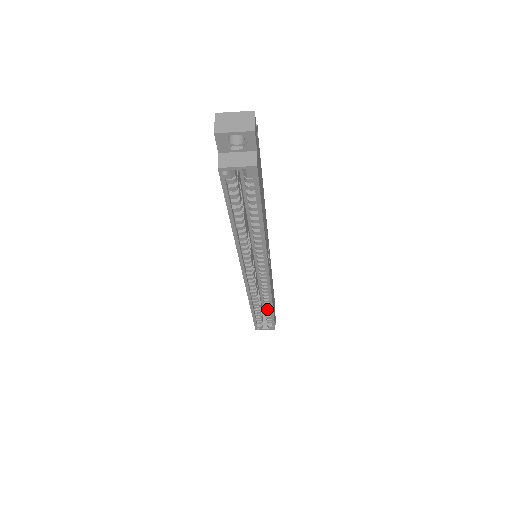
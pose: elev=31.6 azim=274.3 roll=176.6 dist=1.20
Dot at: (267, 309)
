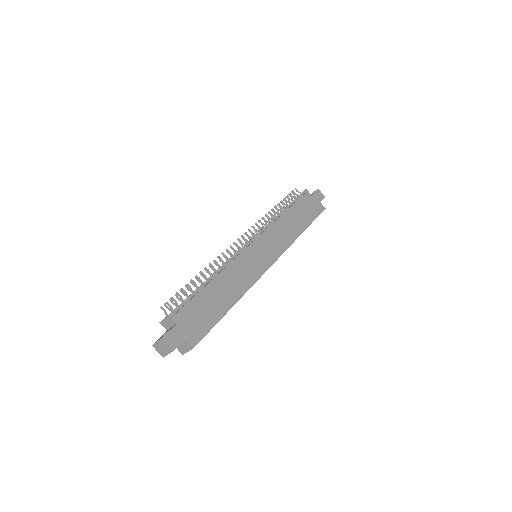
Dot at: occluded
